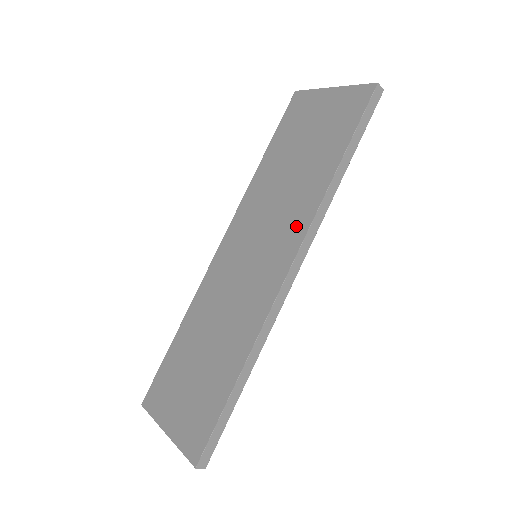
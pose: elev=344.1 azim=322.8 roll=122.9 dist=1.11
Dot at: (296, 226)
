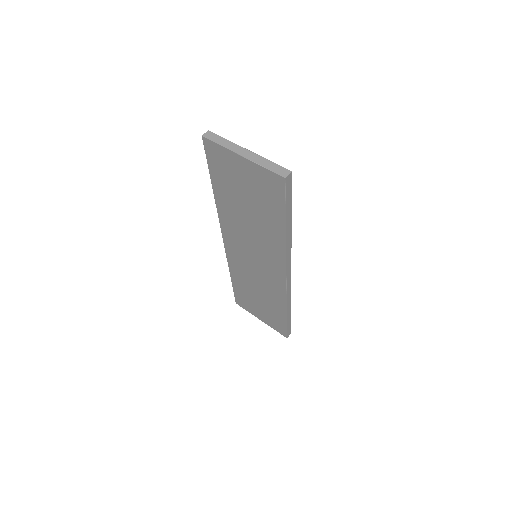
Dot at: (276, 257)
